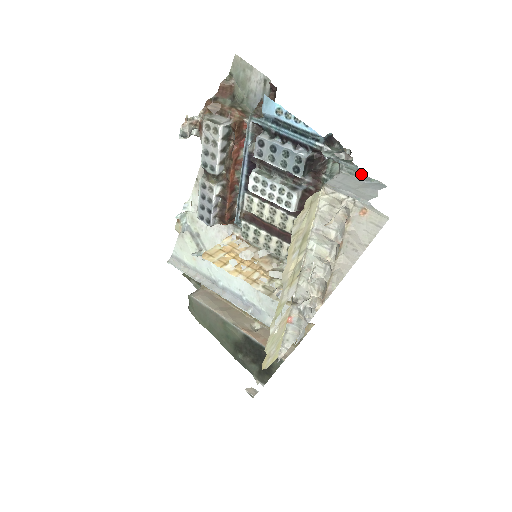
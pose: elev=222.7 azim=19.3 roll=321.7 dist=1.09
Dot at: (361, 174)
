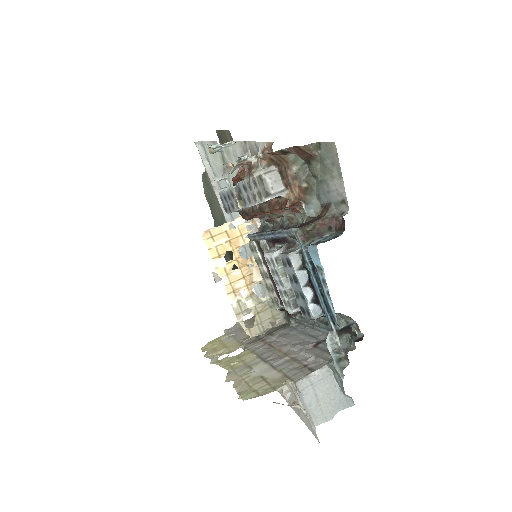
Dot at: (341, 384)
